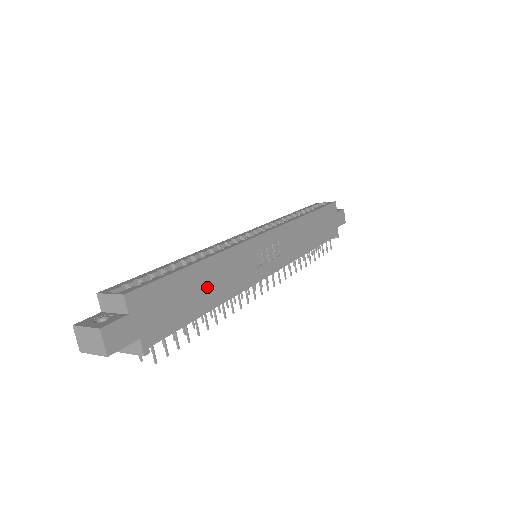
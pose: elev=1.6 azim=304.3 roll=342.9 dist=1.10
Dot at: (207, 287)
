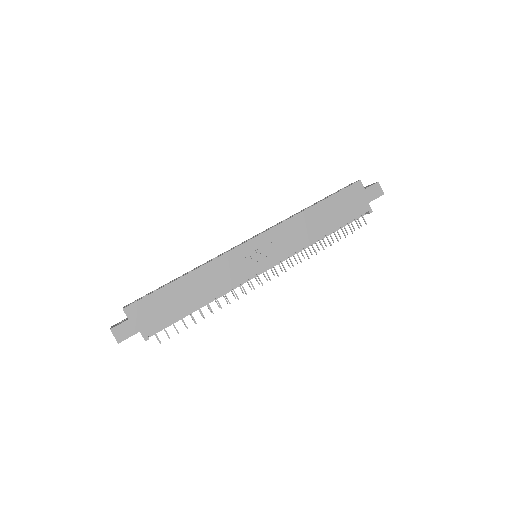
Dot at: (192, 292)
